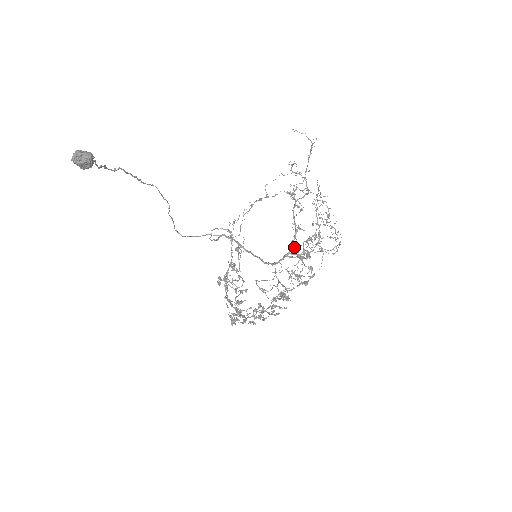
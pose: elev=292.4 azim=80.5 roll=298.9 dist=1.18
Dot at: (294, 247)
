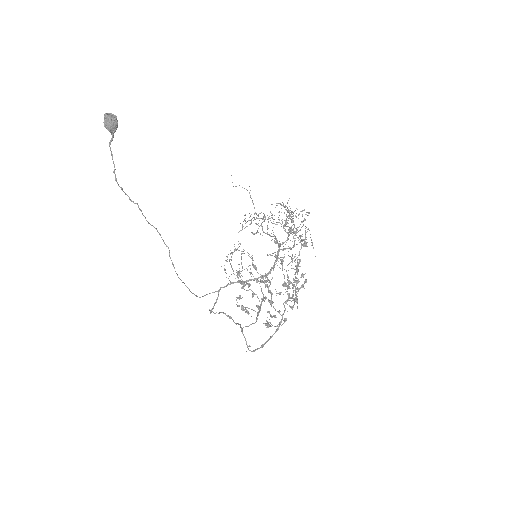
Dot at: (280, 244)
